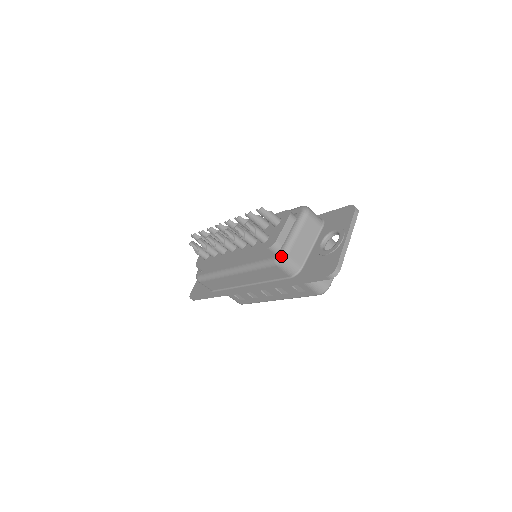
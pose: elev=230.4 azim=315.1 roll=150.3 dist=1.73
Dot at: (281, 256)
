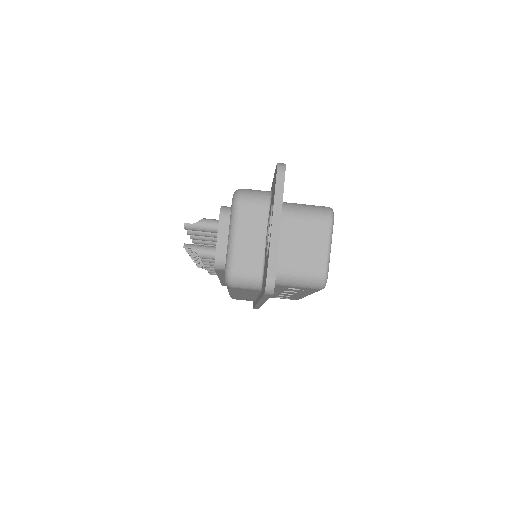
Dot at: (226, 276)
